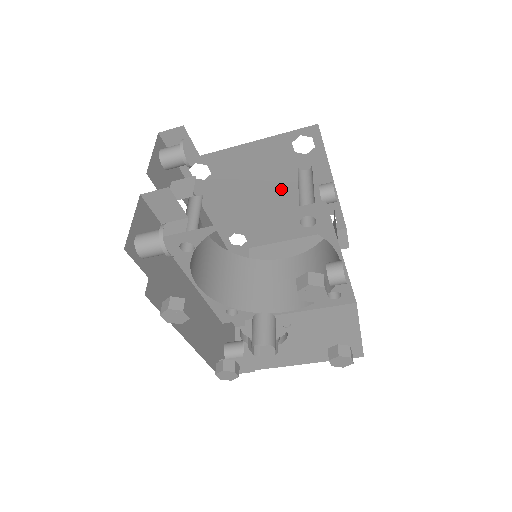
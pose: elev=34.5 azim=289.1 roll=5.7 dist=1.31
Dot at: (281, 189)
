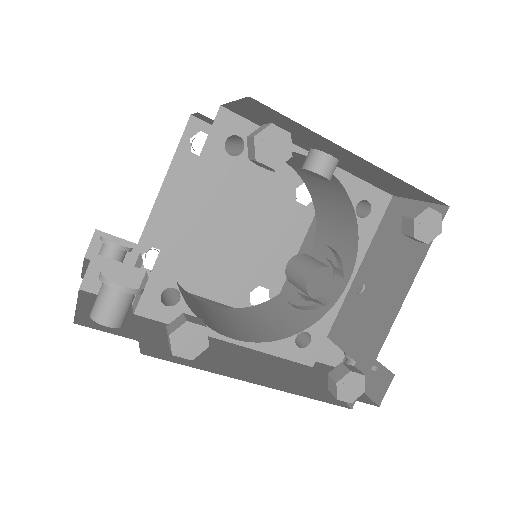
Dot at: (234, 205)
